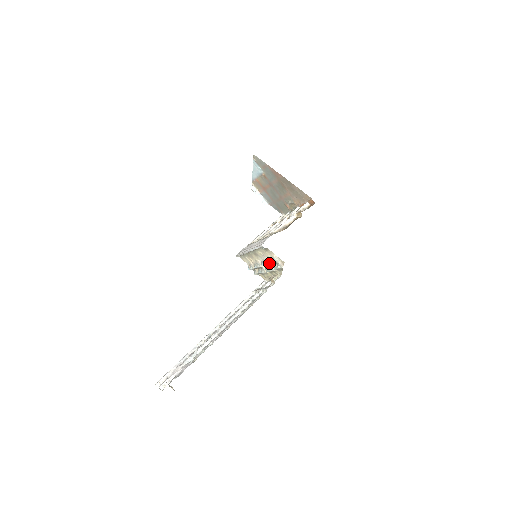
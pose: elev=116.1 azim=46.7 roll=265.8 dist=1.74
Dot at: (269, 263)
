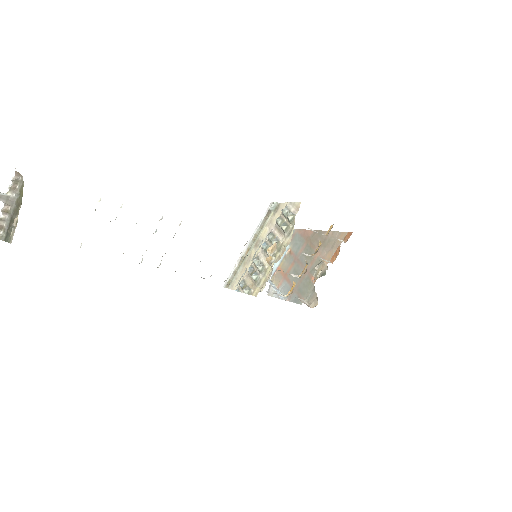
Dot at: (276, 219)
